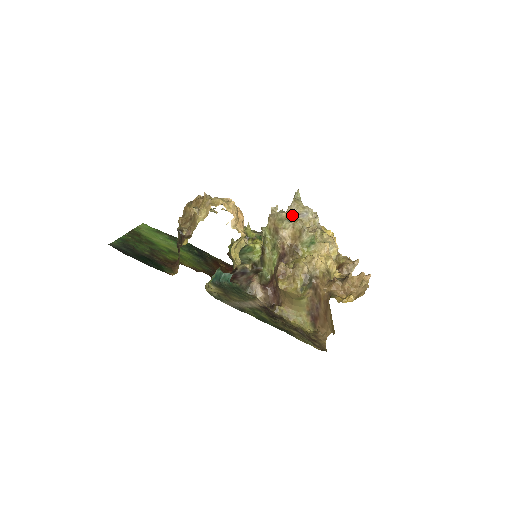
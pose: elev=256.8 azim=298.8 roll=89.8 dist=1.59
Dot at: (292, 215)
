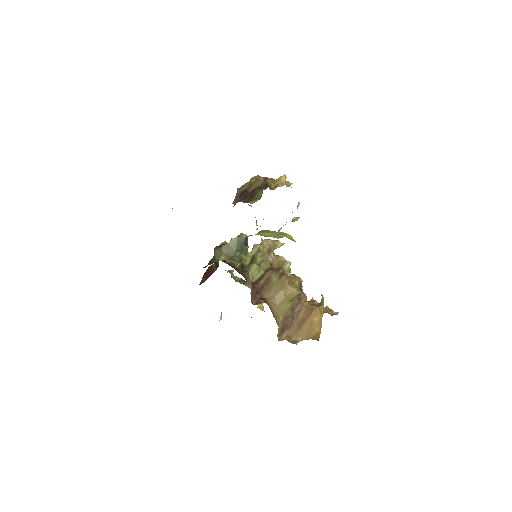
Dot at: occluded
